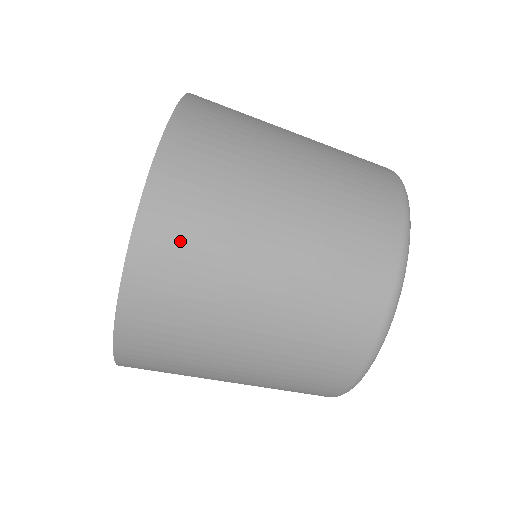
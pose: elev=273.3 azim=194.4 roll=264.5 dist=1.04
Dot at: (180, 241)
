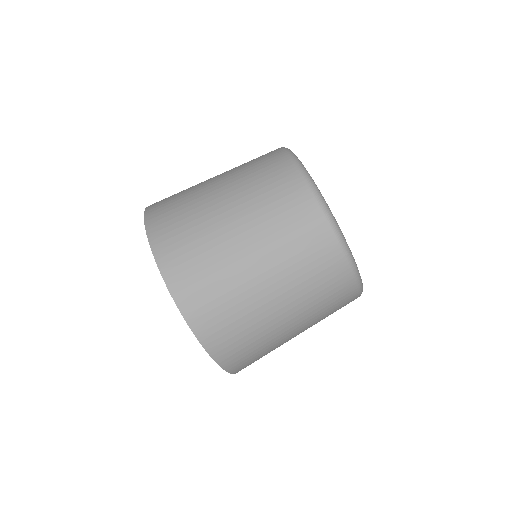
Dot at: (230, 336)
